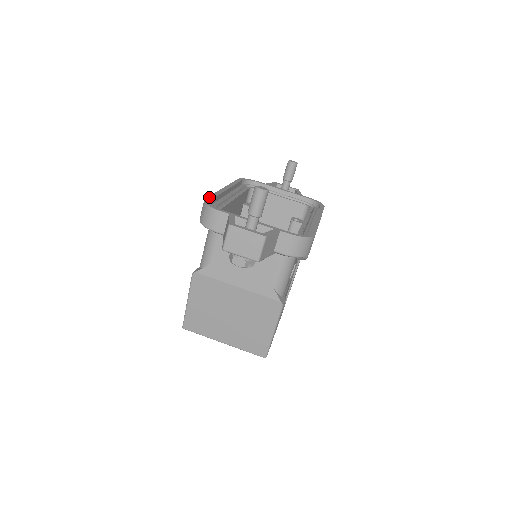
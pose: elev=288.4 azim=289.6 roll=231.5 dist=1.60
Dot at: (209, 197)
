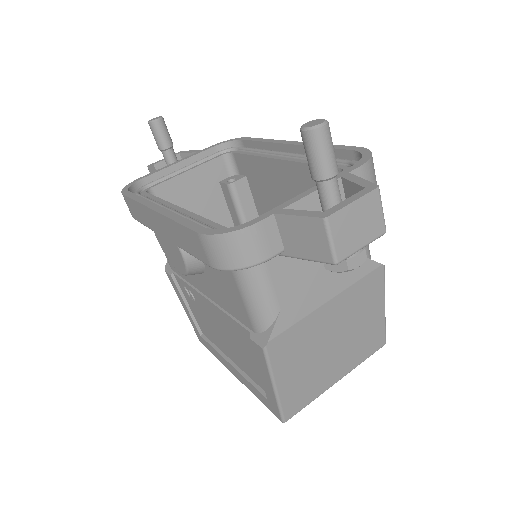
Dot at: (191, 227)
